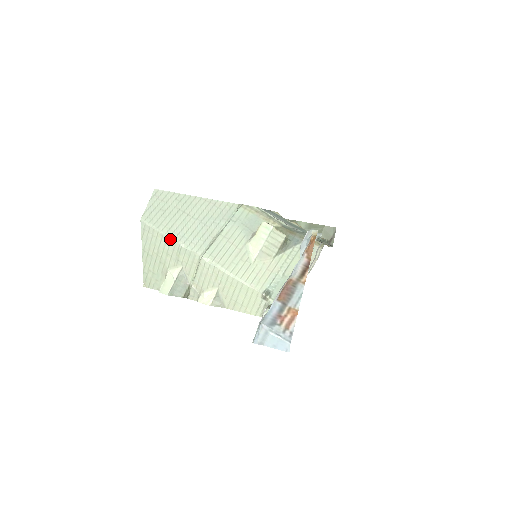
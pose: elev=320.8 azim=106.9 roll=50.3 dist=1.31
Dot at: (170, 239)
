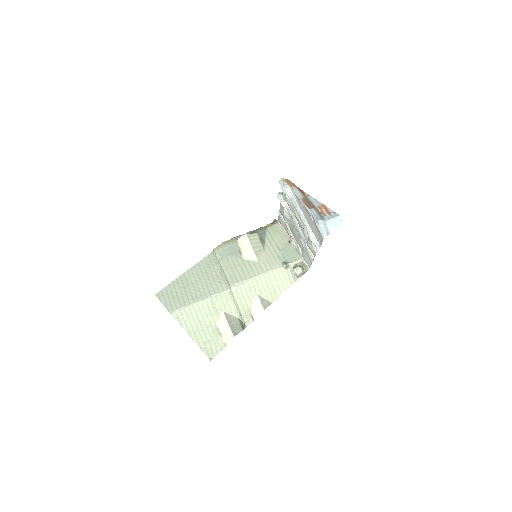
Dot at: (200, 302)
